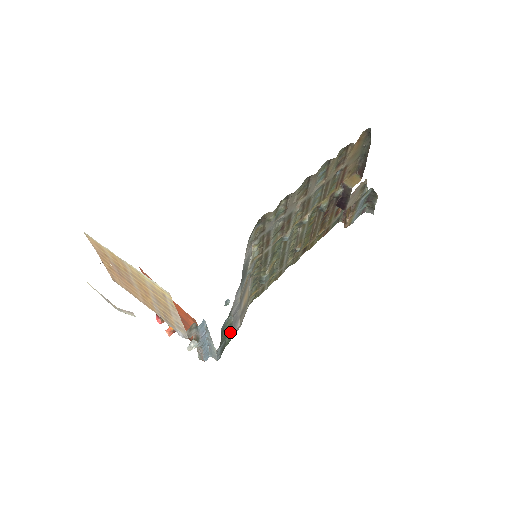
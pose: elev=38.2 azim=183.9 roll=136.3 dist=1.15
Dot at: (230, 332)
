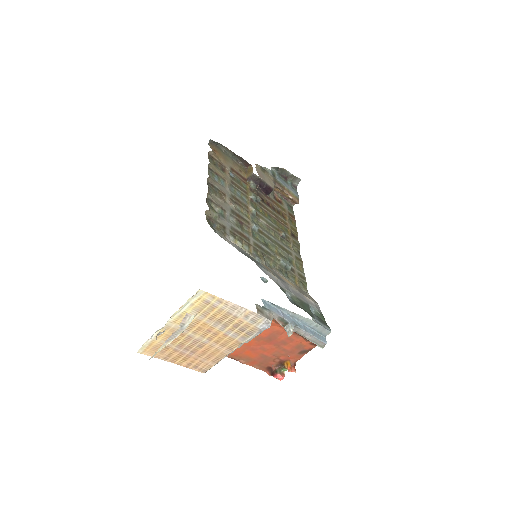
Dot at: (312, 310)
